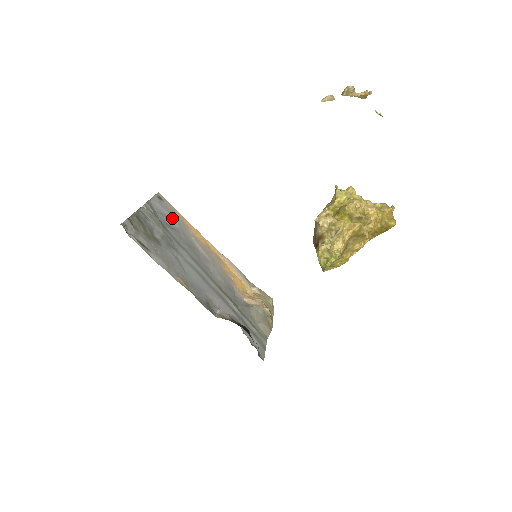
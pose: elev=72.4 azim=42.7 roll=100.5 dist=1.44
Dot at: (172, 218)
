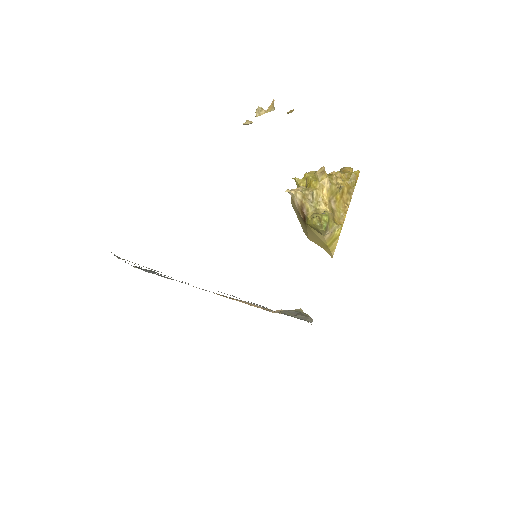
Dot at: (167, 277)
